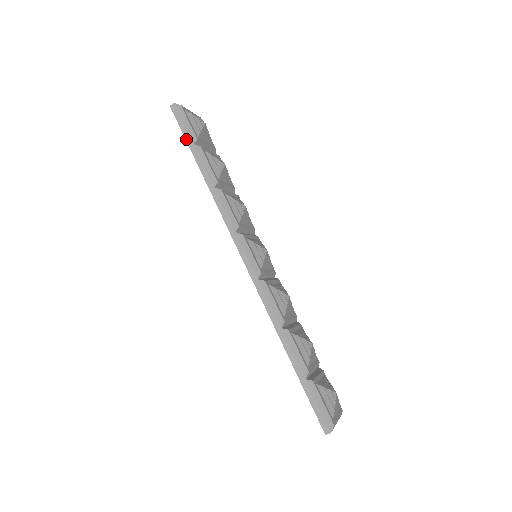
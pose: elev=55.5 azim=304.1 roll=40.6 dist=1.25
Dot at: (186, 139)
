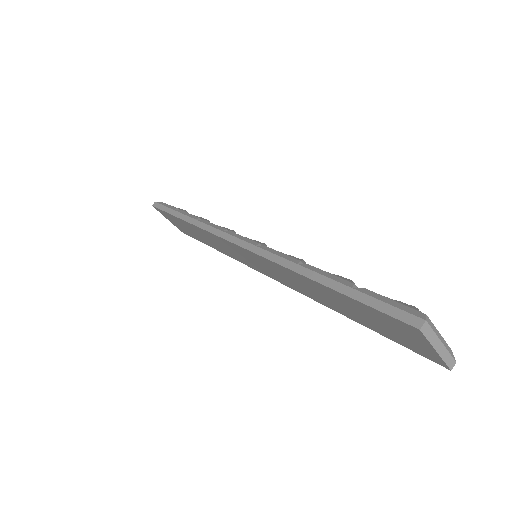
Dot at: (167, 212)
